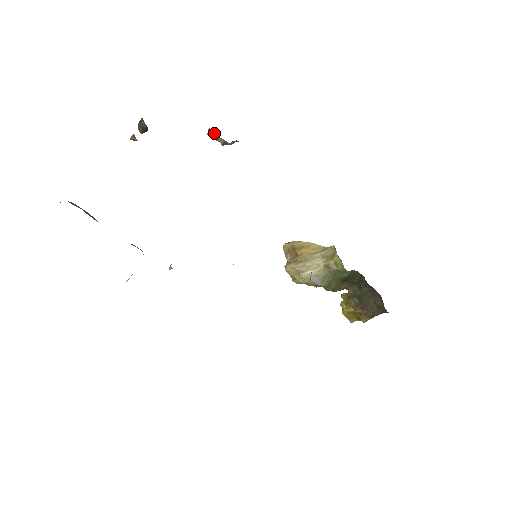
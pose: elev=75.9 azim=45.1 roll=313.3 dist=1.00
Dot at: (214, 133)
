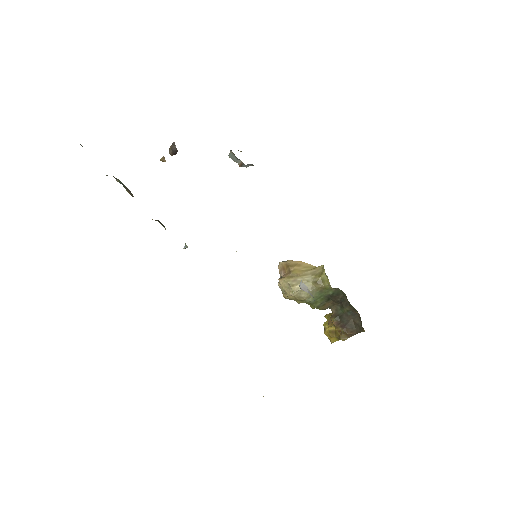
Dot at: (234, 155)
